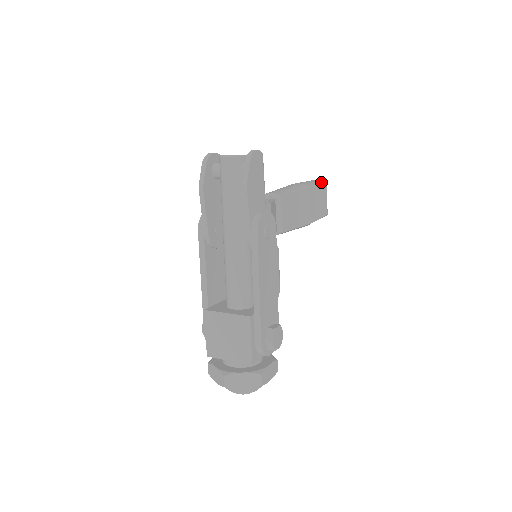
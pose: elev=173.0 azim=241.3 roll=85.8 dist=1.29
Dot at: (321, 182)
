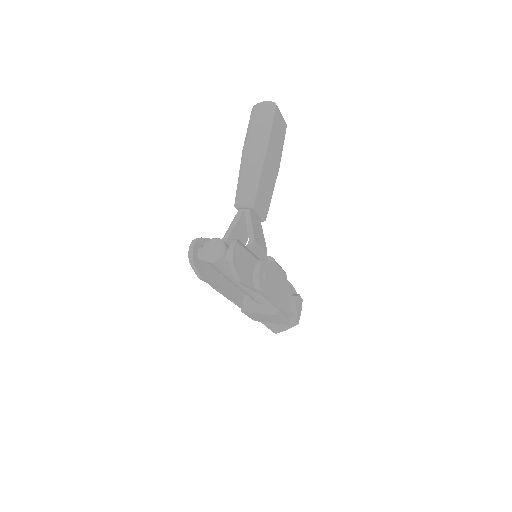
Dot at: (270, 111)
